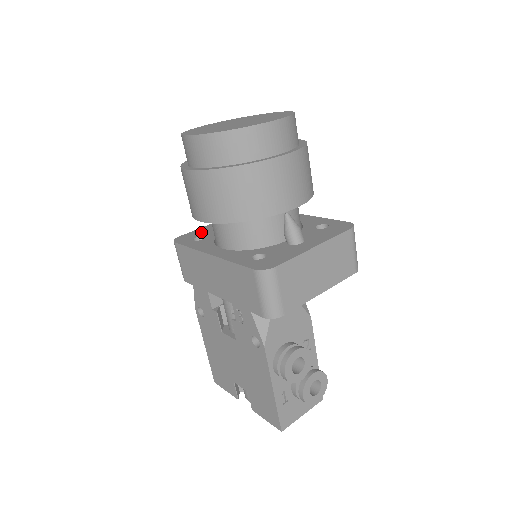
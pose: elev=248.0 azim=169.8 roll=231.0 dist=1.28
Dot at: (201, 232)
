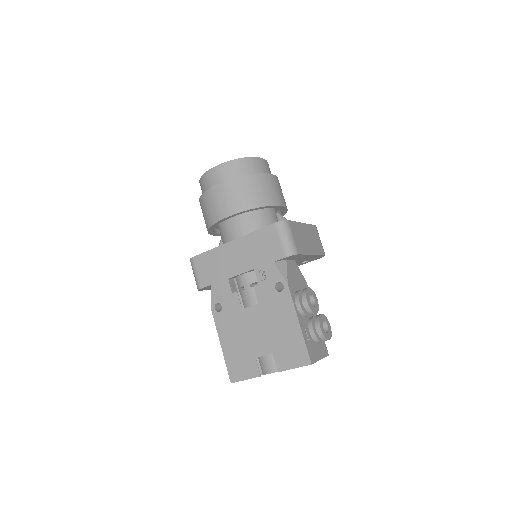
Dot at: occluded
